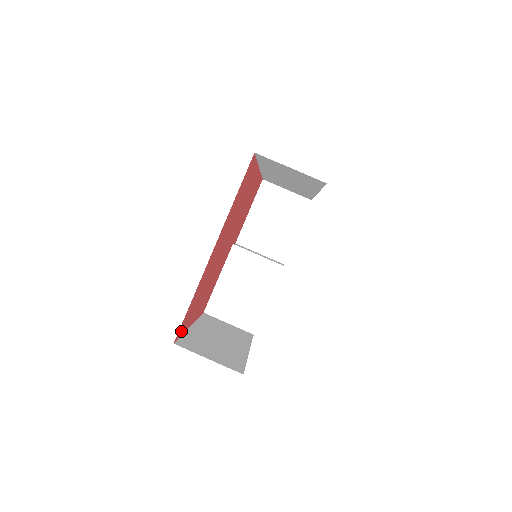
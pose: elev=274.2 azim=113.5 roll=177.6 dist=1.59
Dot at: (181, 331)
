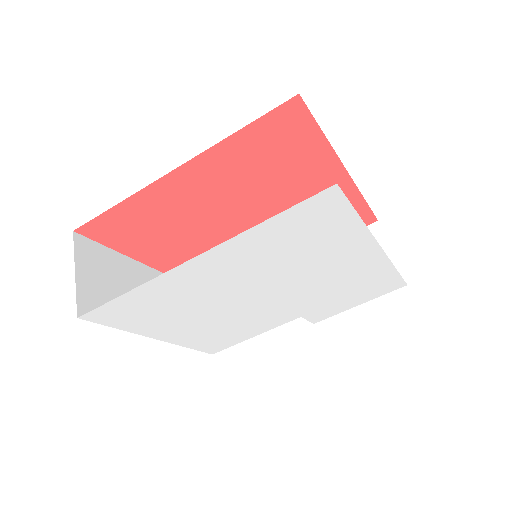
Dot at: (102, 236)
